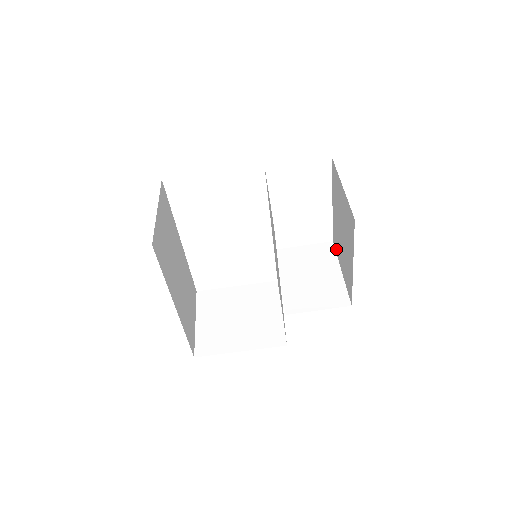
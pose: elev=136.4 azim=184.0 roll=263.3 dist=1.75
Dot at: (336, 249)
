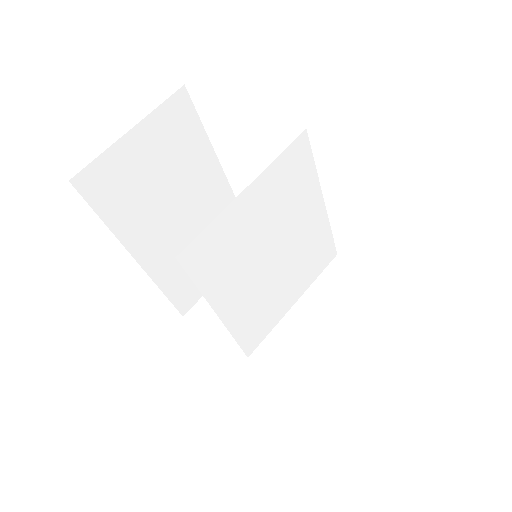
Dot at: occluded
